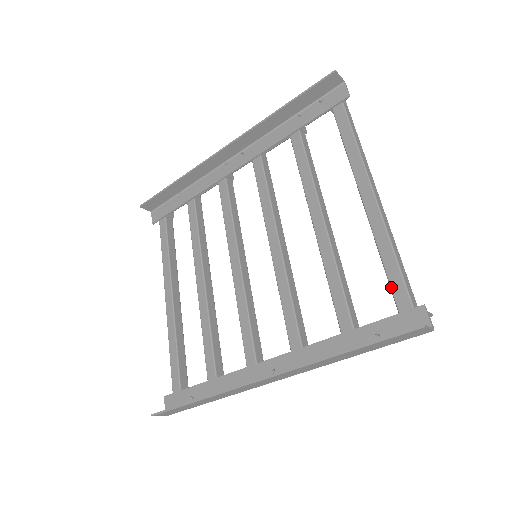
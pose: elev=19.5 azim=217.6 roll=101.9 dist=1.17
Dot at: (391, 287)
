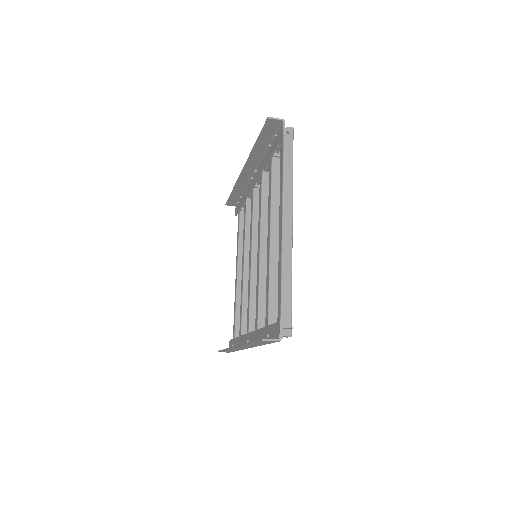
Dot at: occluded
